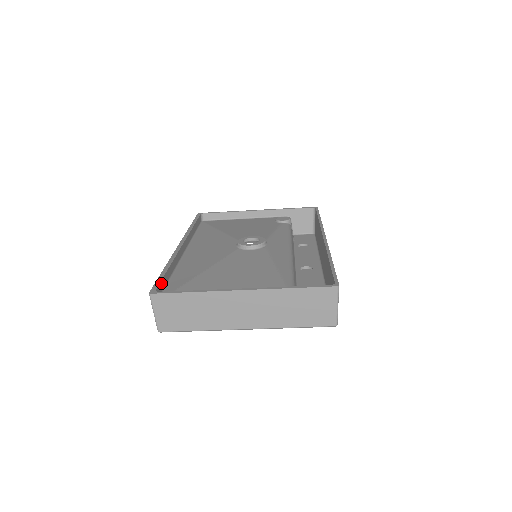
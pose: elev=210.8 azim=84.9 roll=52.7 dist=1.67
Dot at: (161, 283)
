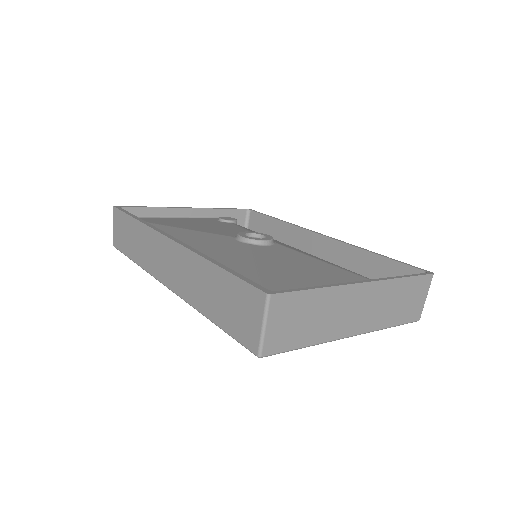
Dot at: occluded
